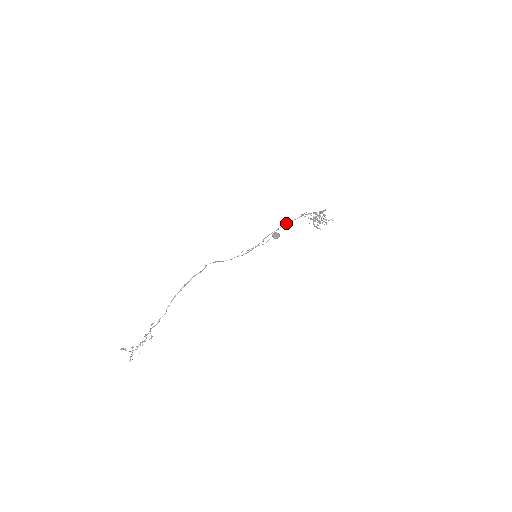
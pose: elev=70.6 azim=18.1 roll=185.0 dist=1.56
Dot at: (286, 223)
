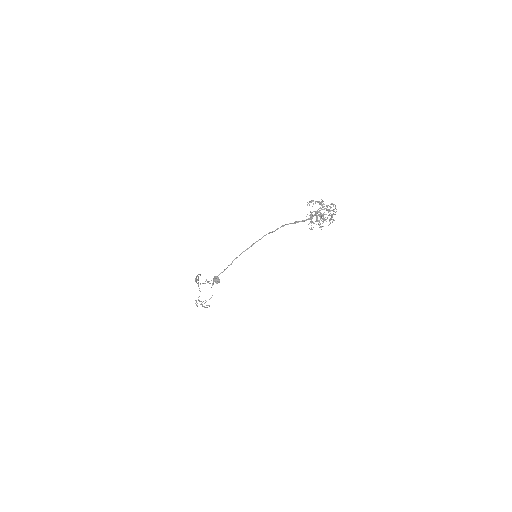
Dot at: (264, 235)
